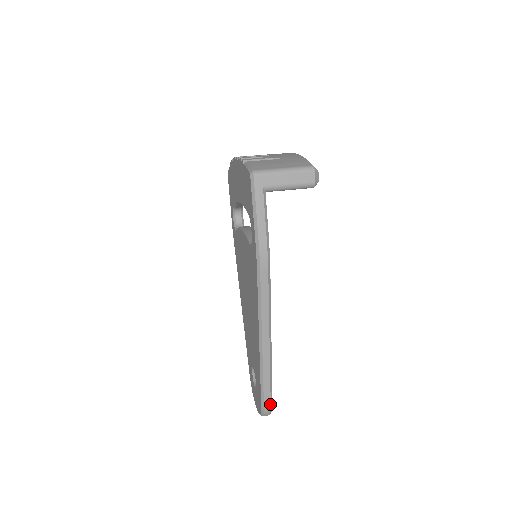
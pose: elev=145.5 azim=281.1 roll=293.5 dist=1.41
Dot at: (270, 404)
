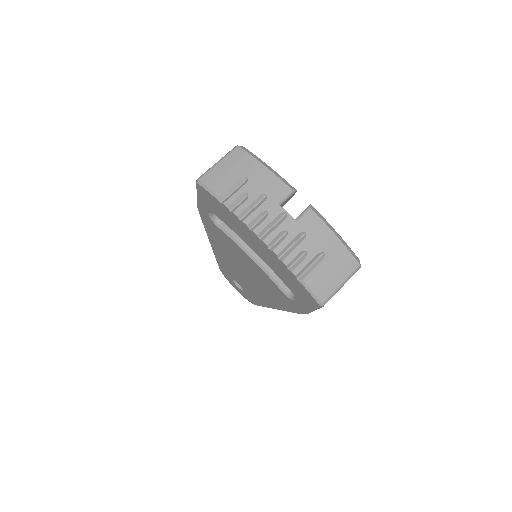
Dot at: occluded
